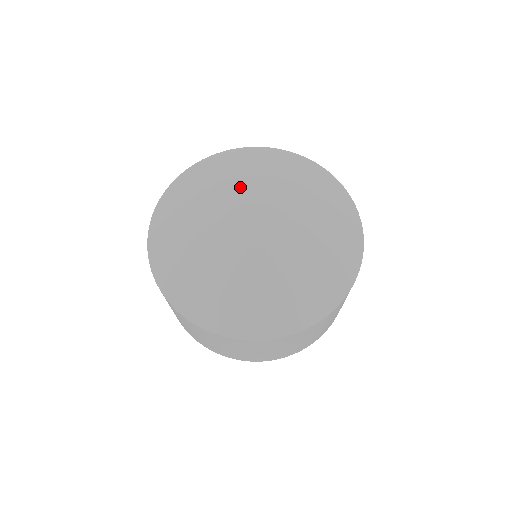
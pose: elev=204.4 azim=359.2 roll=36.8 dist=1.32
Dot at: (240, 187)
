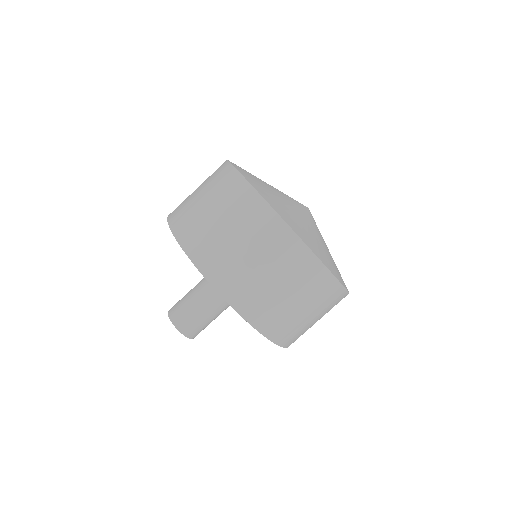
Dot at: occluded
